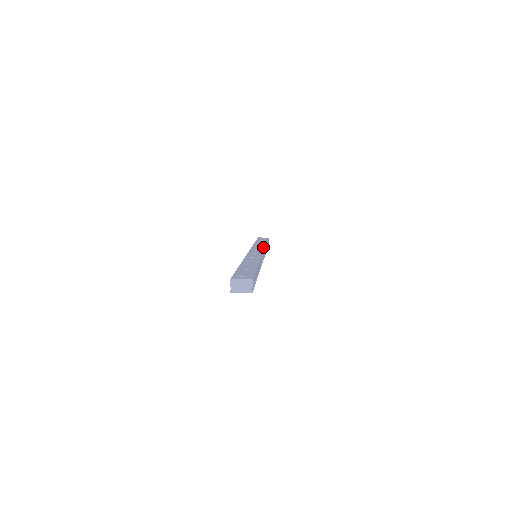
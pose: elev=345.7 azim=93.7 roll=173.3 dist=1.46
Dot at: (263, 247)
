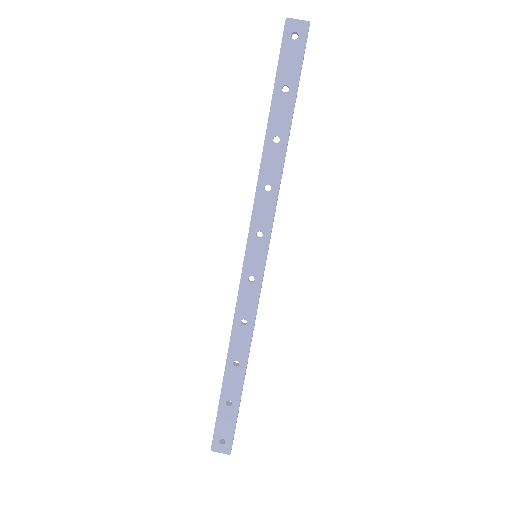
Dot at: (272, 209)
